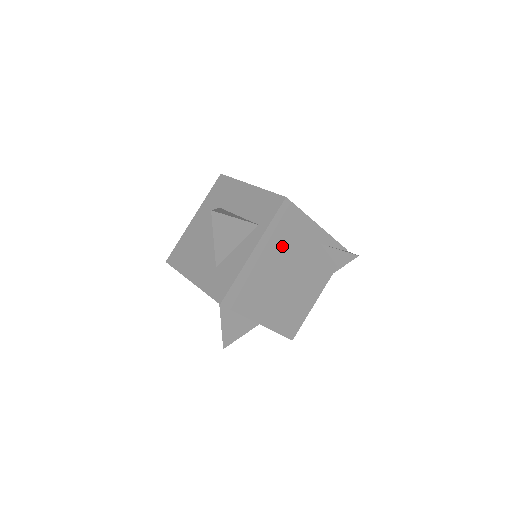
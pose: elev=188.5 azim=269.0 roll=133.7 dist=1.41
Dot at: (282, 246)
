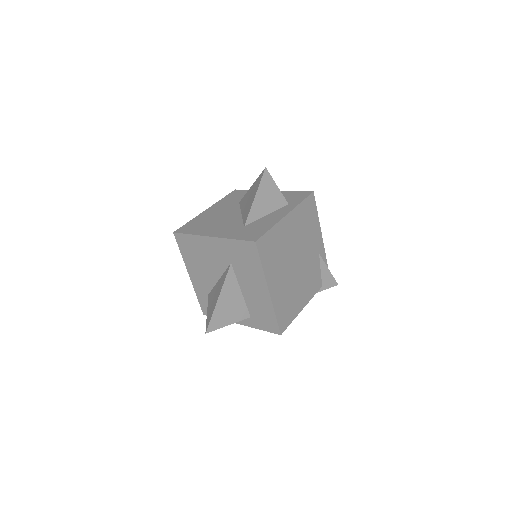
Dot at: (301, 230)
